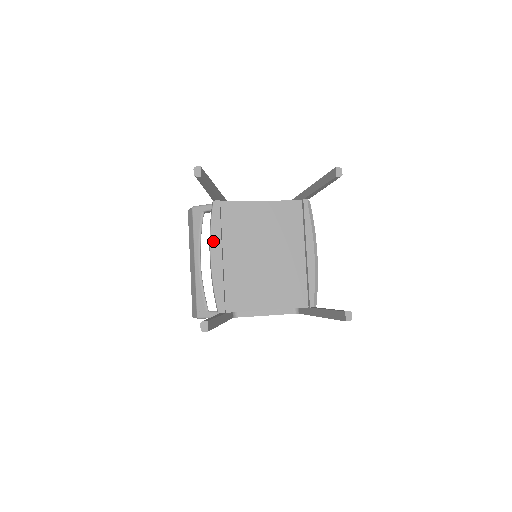
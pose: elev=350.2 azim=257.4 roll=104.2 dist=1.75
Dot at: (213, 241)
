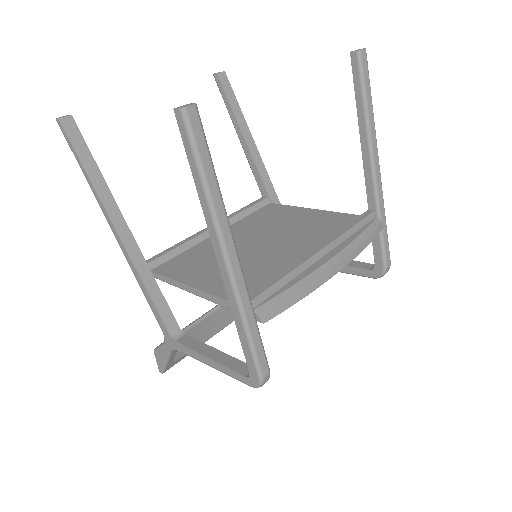
Dot at: occluded
